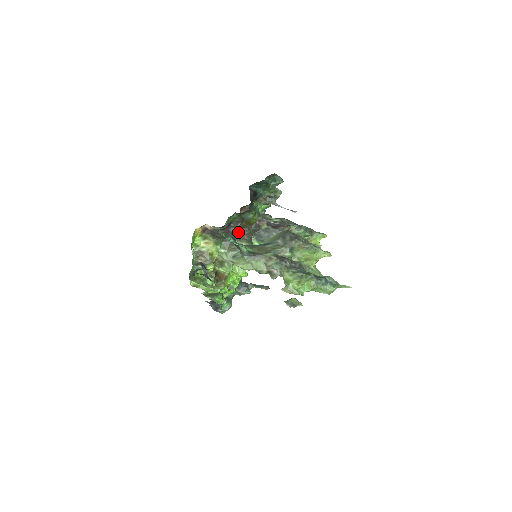
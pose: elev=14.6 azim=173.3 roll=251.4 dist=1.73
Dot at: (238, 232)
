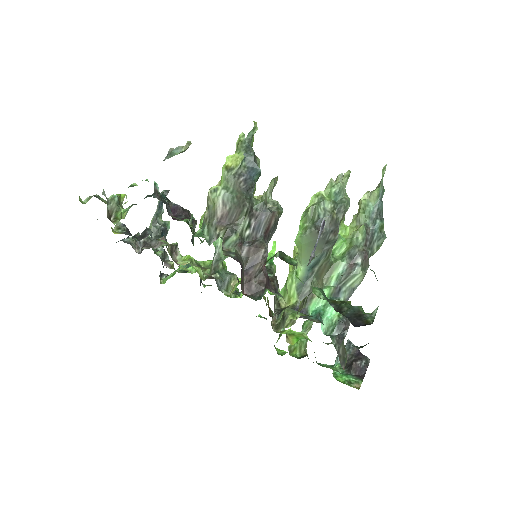
Dot at: occluded
